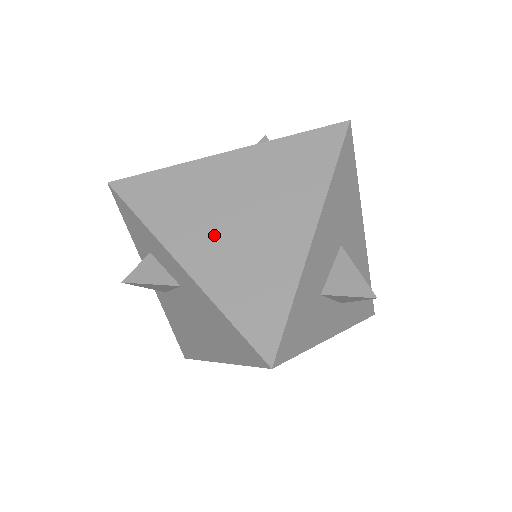
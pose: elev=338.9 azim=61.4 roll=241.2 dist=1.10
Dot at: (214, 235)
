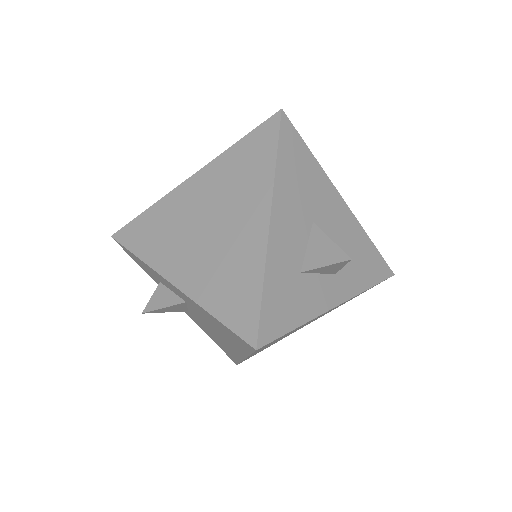
Dot at: (193, 251)
